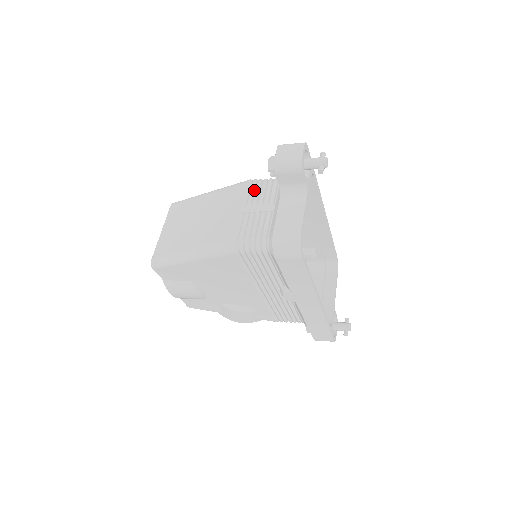
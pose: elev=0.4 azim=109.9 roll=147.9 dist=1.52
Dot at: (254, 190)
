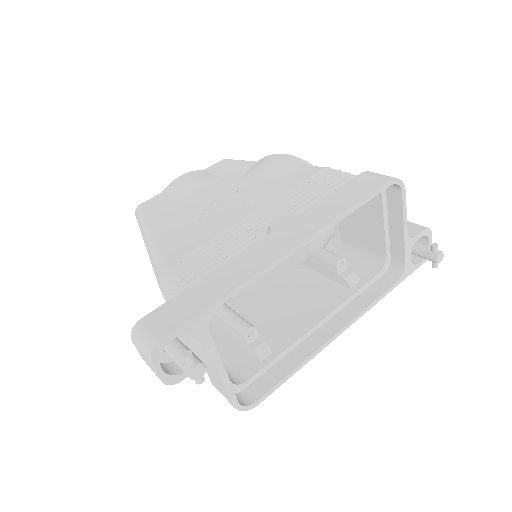
Dot at: occluded
